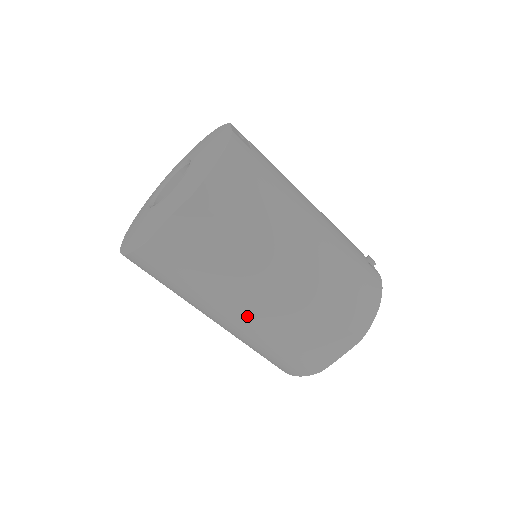
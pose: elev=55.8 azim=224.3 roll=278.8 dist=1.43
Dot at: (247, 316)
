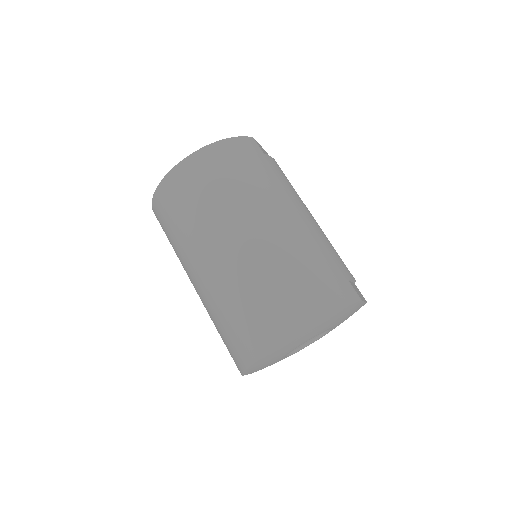
Dot at: (305, 217)
